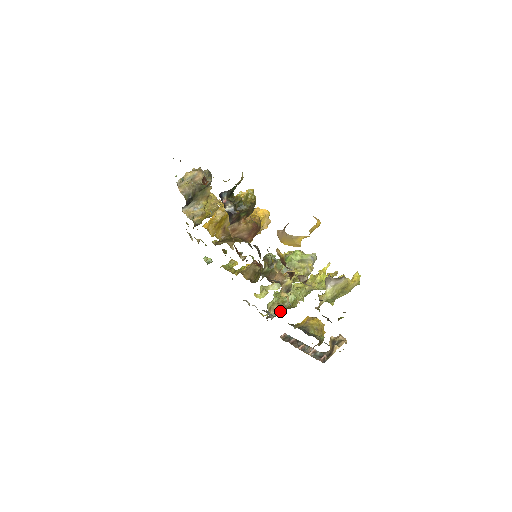
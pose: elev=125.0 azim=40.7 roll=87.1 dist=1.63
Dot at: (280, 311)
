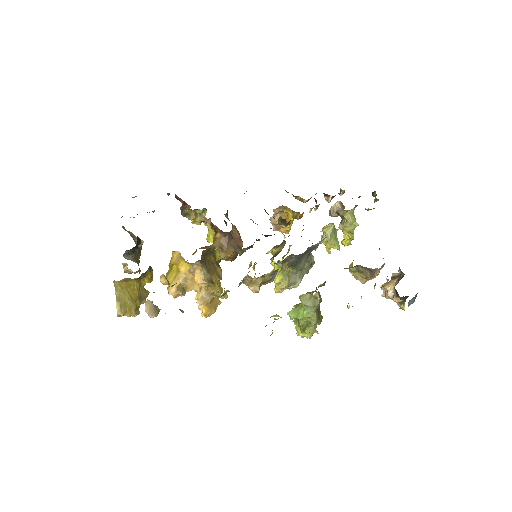
Dot at: occluded
